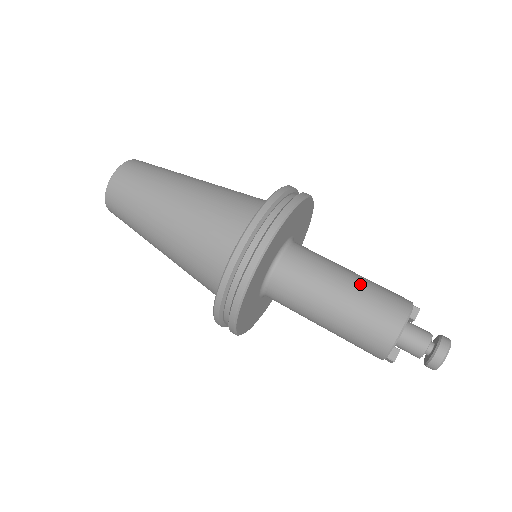
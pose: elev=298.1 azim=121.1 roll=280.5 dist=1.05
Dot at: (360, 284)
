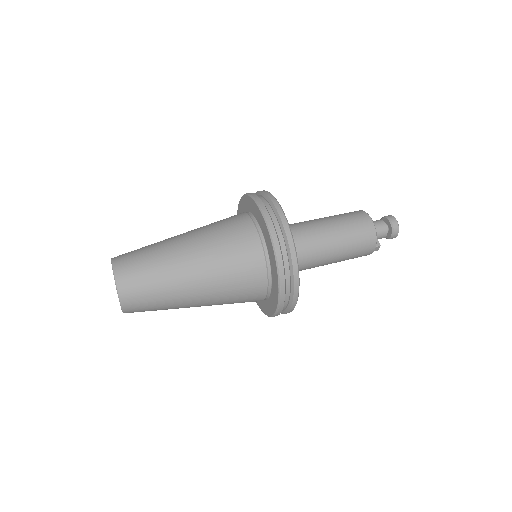
Dot at: (331, 218)
